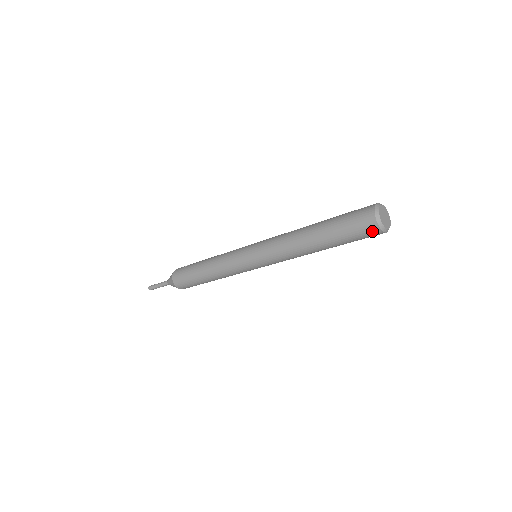
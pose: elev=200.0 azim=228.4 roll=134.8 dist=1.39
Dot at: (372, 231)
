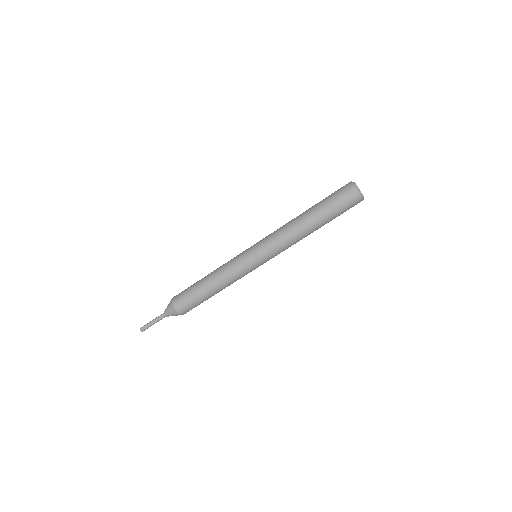
Dot at: (350, 193)
